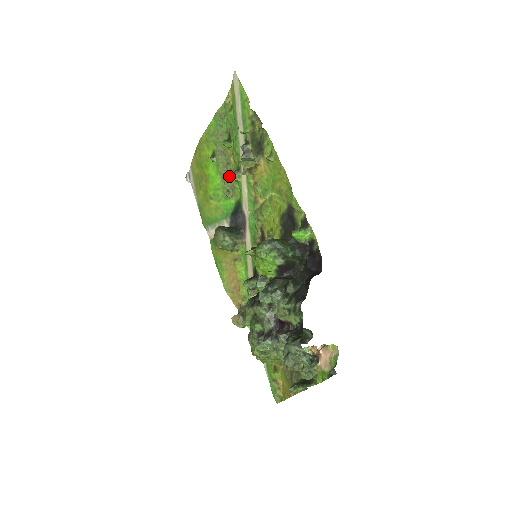
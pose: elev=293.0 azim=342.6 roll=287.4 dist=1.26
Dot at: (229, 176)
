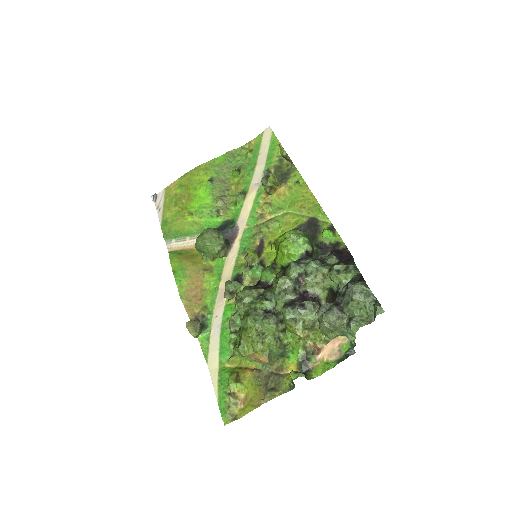
Dot at: (225, 199)
